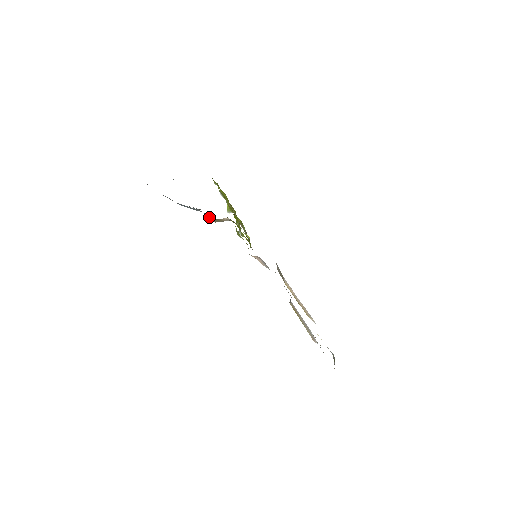
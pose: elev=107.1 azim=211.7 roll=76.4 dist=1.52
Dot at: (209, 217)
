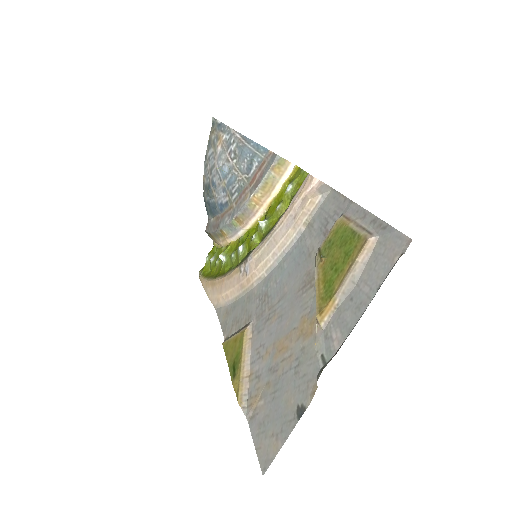
Dot at: (264, 169)
